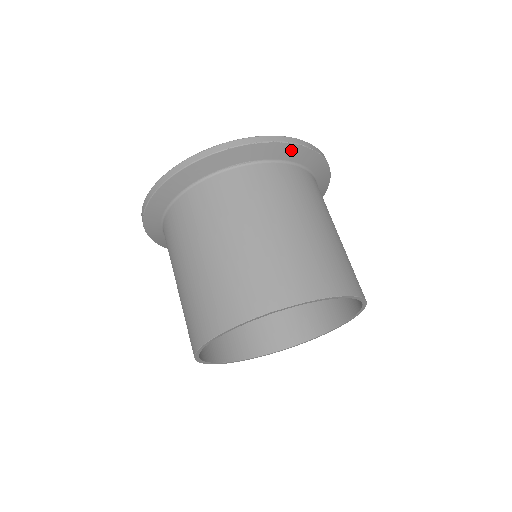
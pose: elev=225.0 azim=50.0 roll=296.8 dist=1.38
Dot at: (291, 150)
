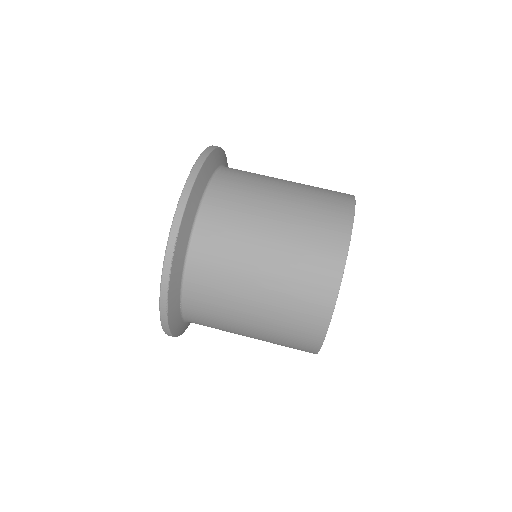
Dot at: (175, 271)
